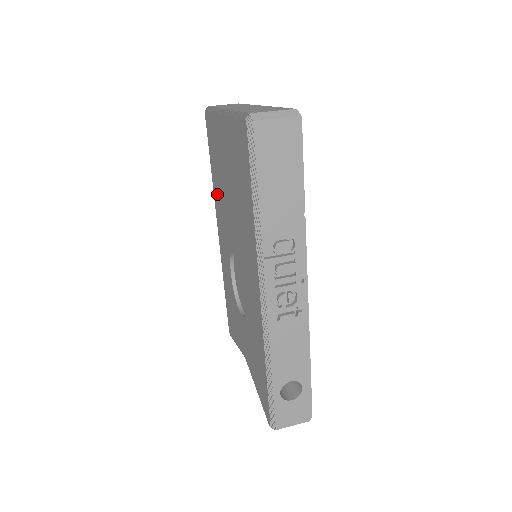
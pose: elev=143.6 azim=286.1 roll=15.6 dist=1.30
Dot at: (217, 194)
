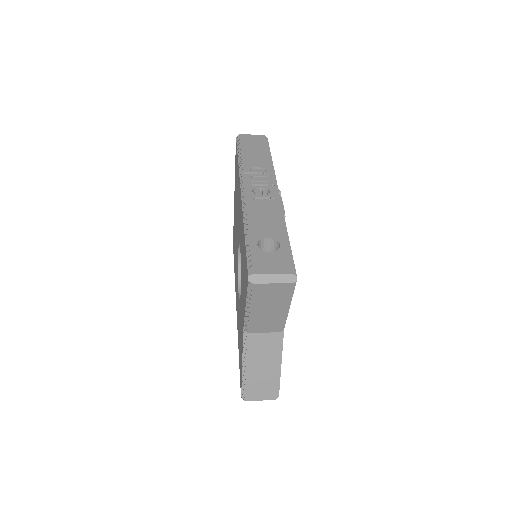
Dot at: (235, 268)
